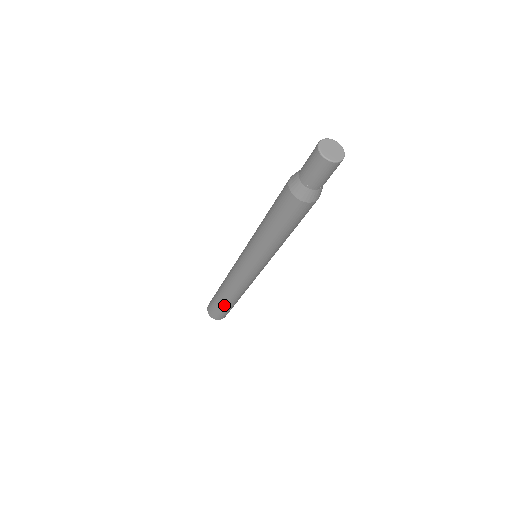
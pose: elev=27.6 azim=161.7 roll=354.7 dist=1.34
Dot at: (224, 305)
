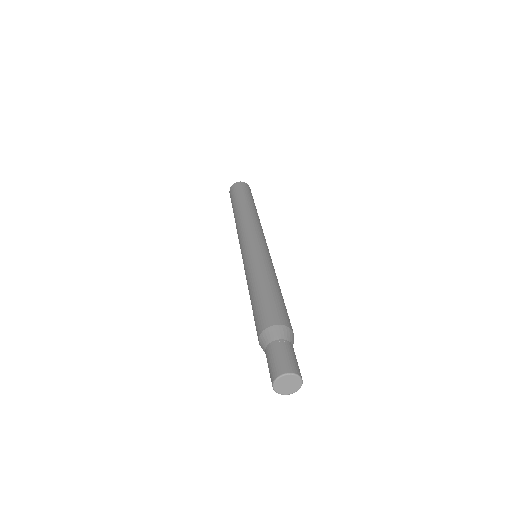
Dot at: occluded
